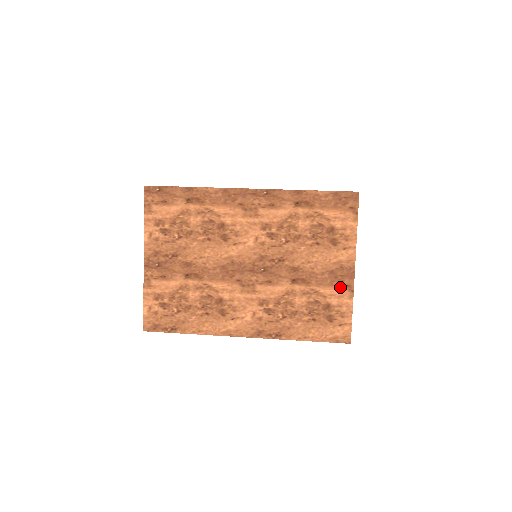
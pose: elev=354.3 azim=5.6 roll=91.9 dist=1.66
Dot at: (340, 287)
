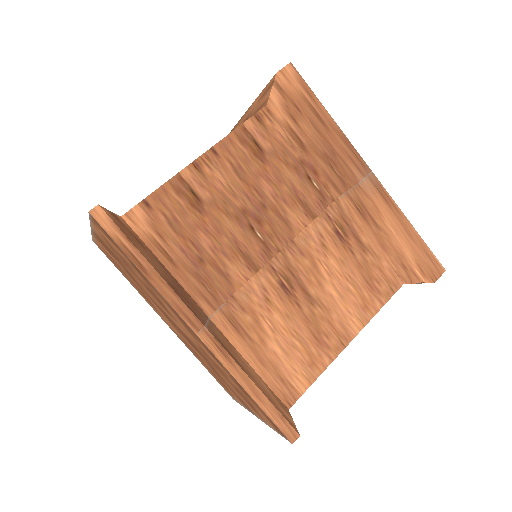
Dot at: (241, 402)
